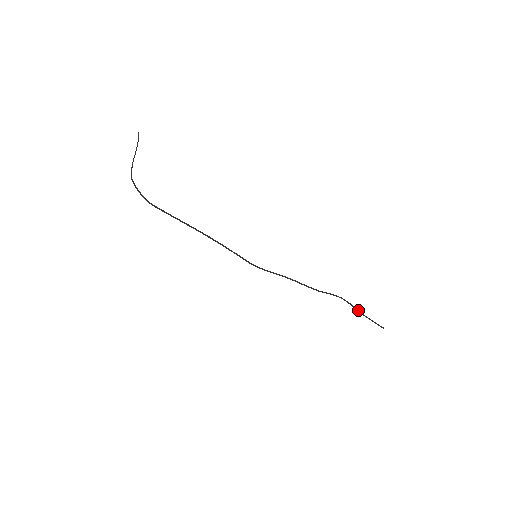
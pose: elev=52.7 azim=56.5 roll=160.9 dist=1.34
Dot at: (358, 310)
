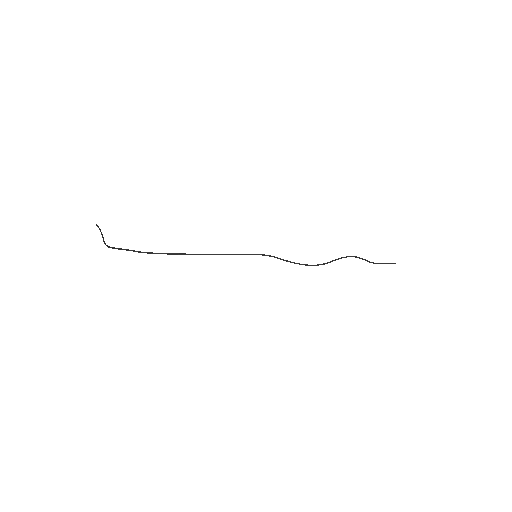
Dot at: (368, 261)
